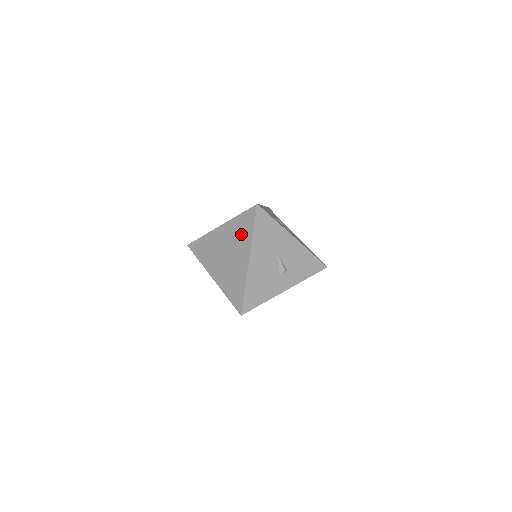
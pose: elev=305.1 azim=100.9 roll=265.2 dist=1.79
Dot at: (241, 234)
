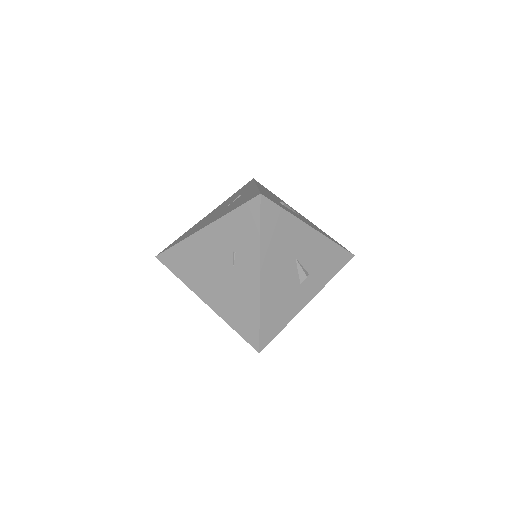
Dot at: (240, 239)
